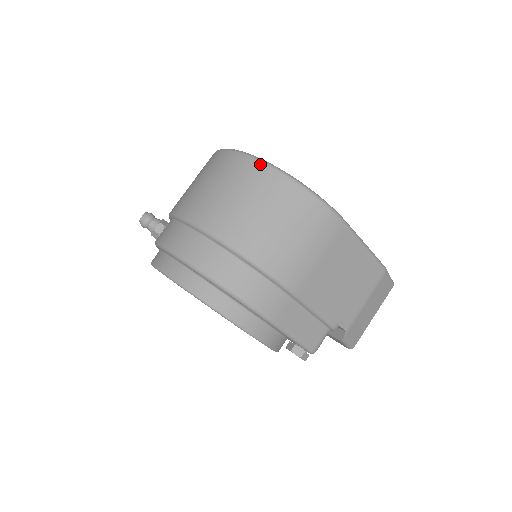
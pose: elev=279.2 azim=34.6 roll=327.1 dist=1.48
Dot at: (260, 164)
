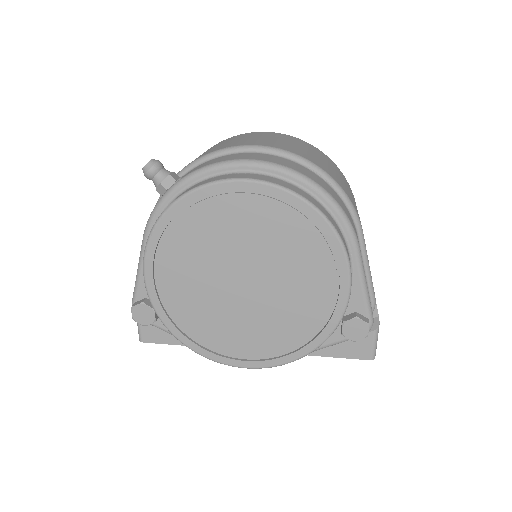
Dot at: (288, 135)
